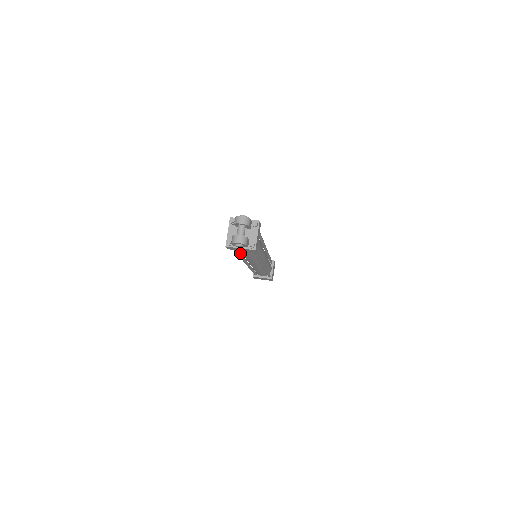
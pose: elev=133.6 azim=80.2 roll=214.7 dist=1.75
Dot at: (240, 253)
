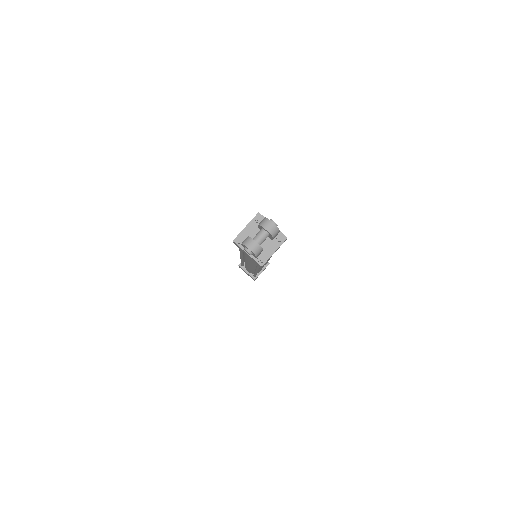
Dot at: occluded
